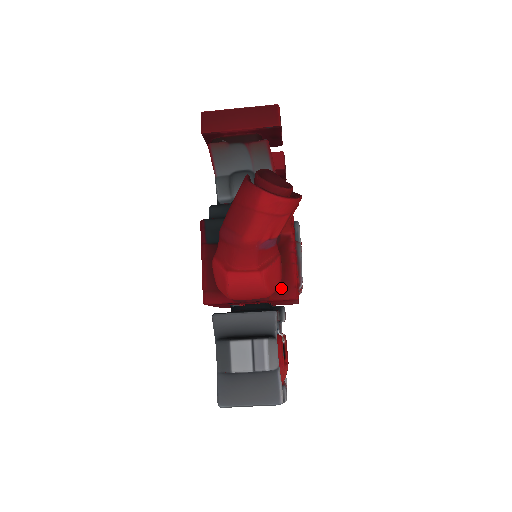
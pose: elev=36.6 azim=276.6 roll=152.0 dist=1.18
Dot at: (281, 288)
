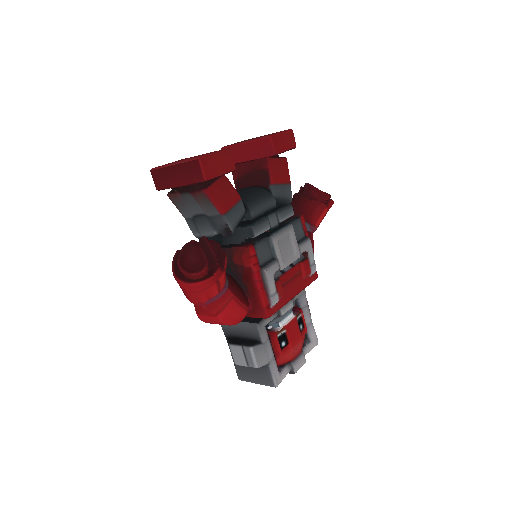
Dot at: (254, 309)
